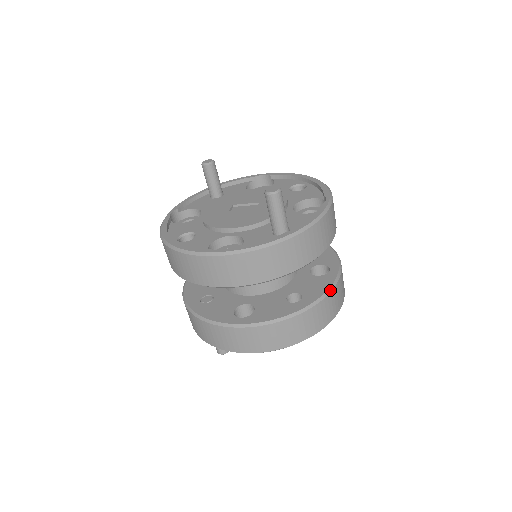
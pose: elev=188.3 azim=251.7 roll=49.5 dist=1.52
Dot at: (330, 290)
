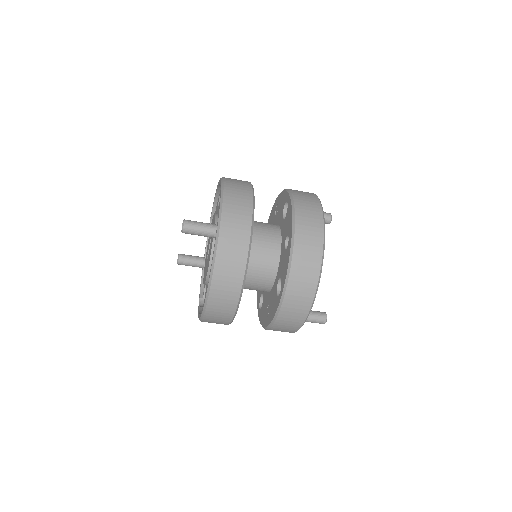
Dot at: (293, 211)
